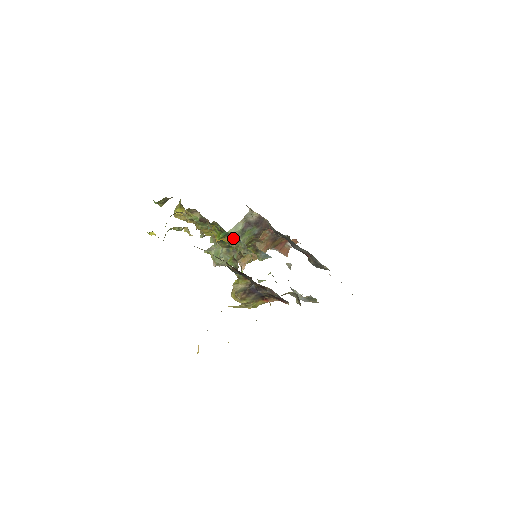
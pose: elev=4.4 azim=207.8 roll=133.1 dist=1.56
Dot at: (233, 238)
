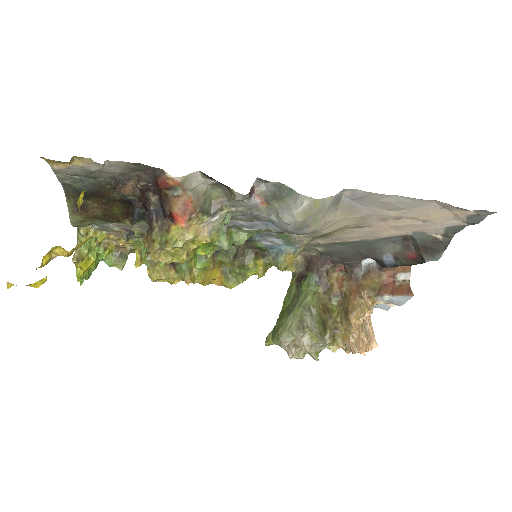
Dot at: occluded
